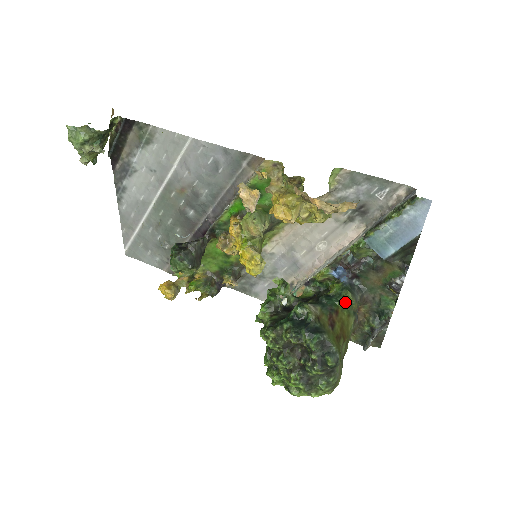
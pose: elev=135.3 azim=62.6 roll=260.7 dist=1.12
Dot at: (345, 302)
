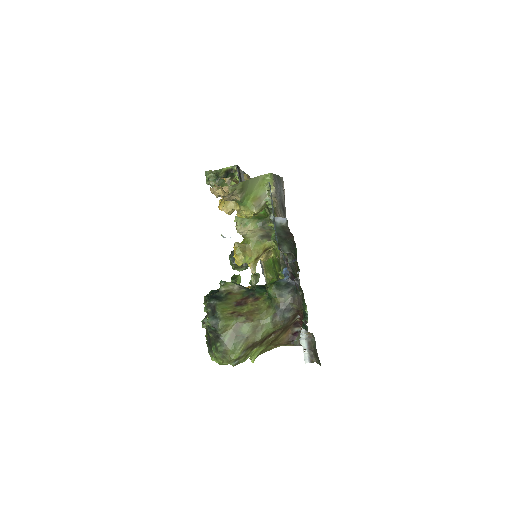
Dot at: (268, 293)
